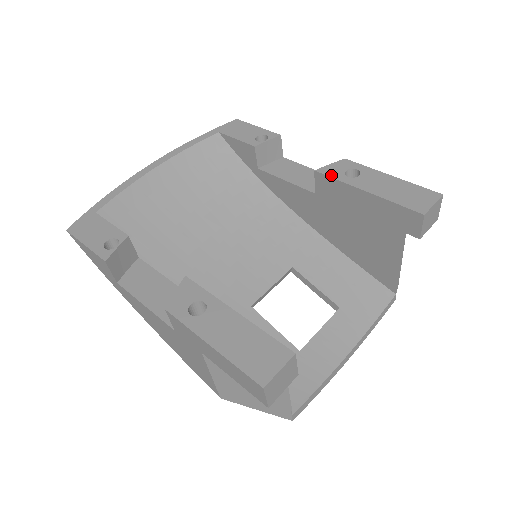
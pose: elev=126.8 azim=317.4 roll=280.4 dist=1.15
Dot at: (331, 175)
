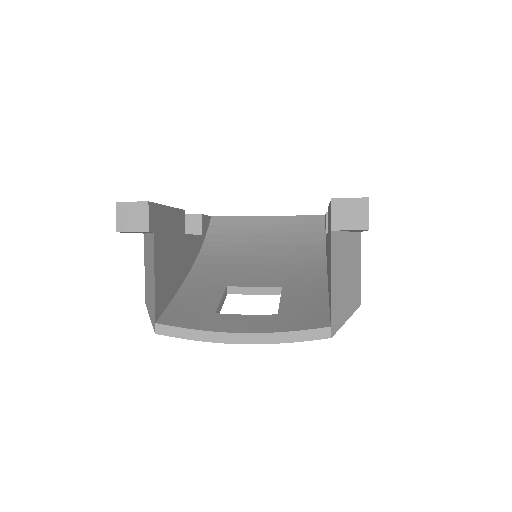
Dot at: occluded
